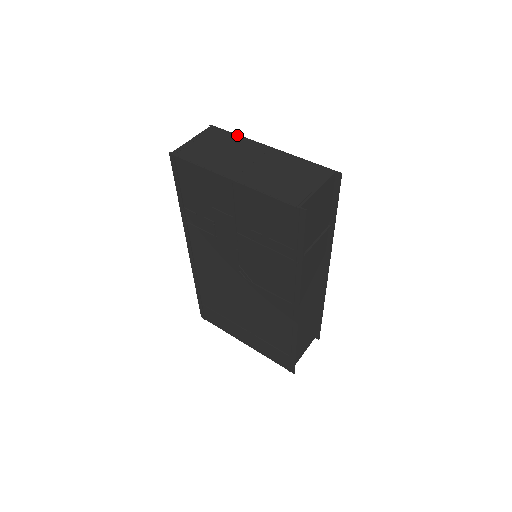
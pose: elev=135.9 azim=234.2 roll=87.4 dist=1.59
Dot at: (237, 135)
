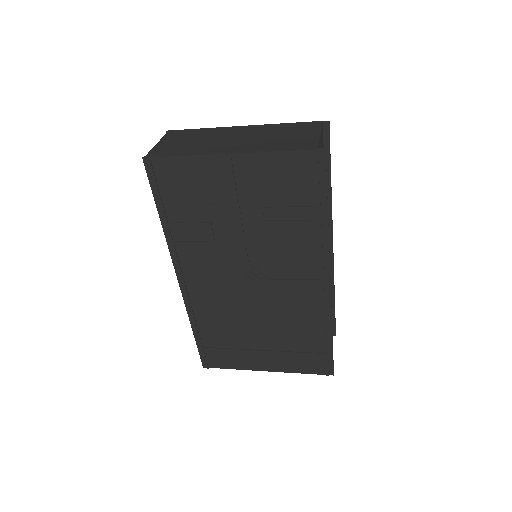
Dot at: (202, 129)
